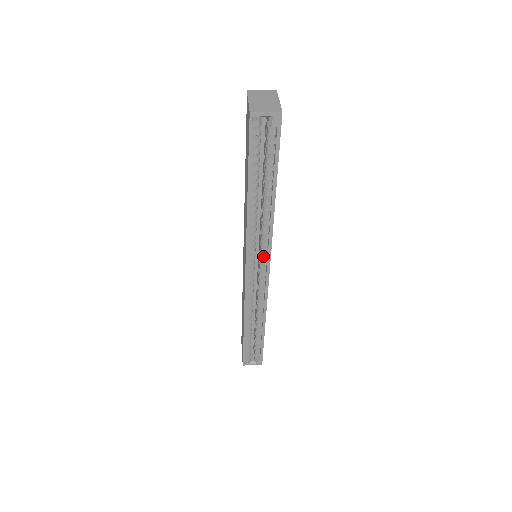
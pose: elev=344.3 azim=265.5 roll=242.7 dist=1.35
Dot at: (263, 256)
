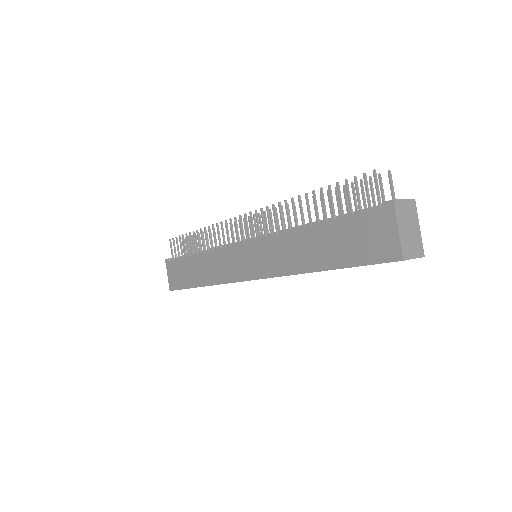
Dot at: occluded
